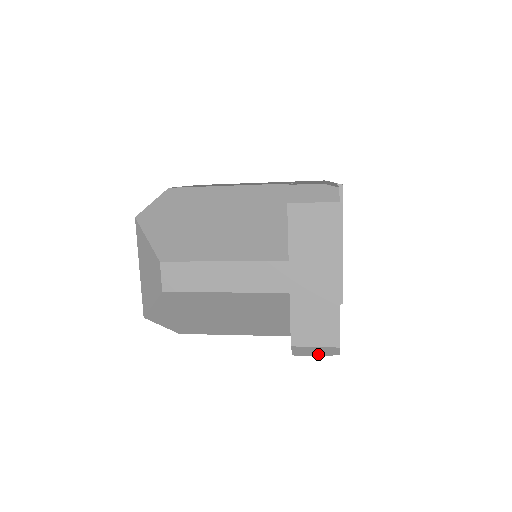
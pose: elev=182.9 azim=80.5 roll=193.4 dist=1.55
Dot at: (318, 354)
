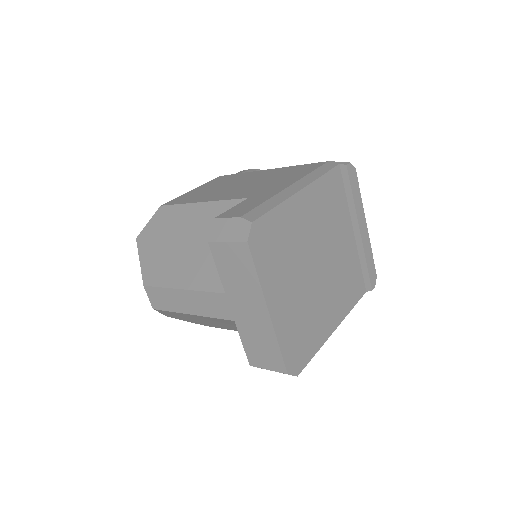
Dot at: occluded
